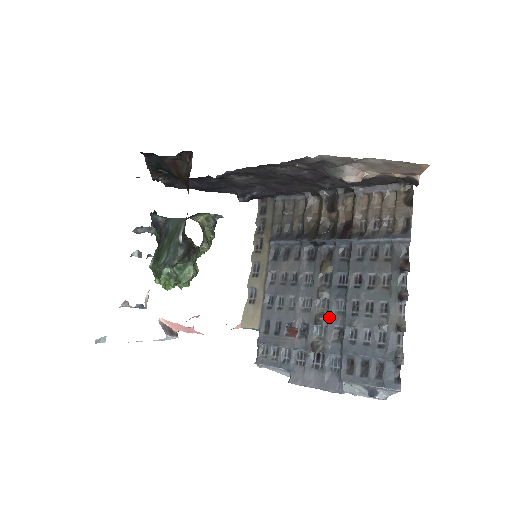
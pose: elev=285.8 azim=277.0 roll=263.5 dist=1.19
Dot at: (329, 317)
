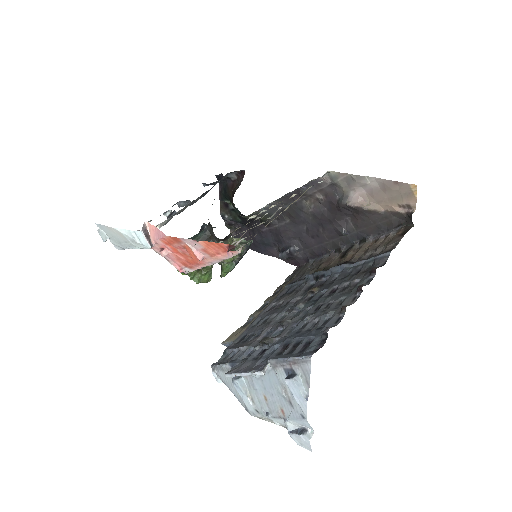
Dot at: (293, 320)
